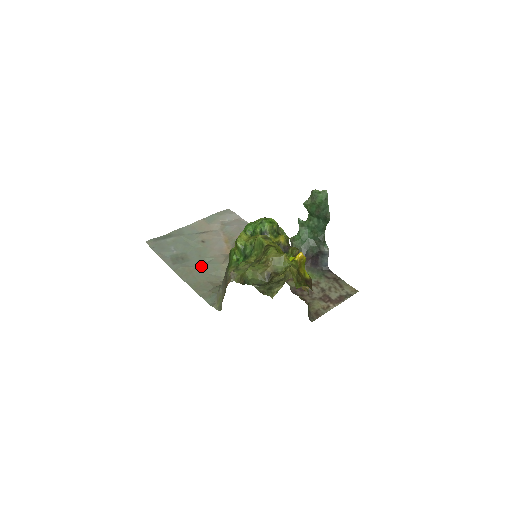
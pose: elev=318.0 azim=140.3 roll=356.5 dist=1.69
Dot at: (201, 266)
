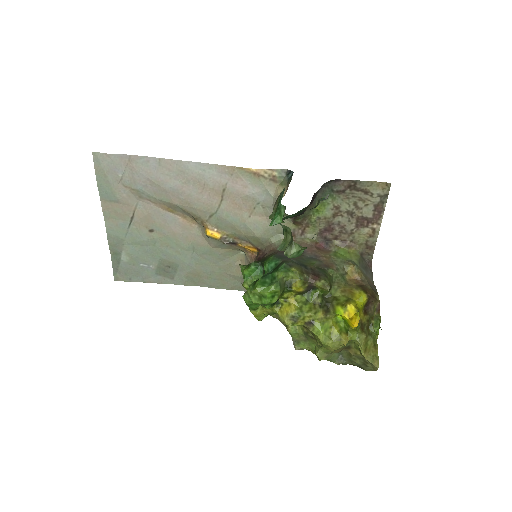
Dot at: (197, 263)
